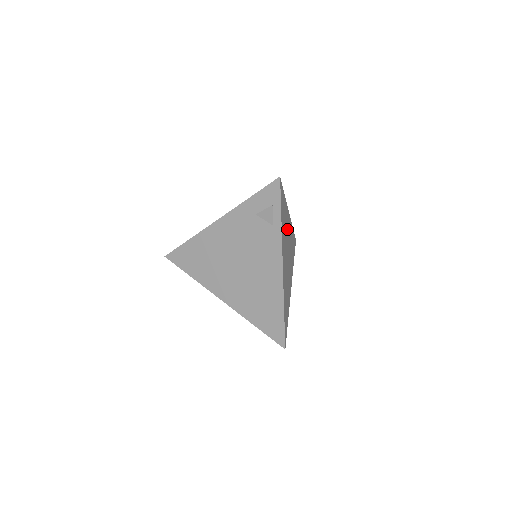
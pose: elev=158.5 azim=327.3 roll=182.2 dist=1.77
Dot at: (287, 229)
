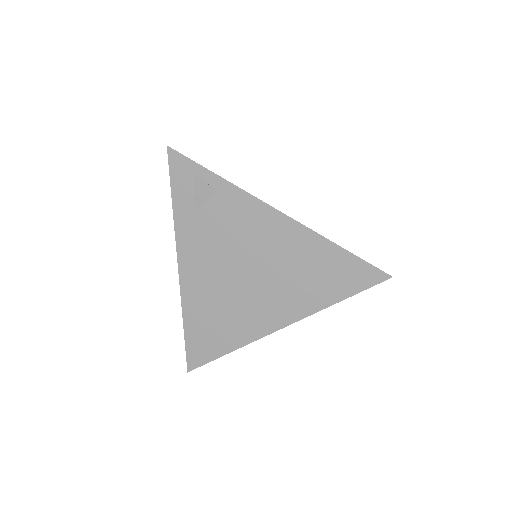
Dot at: occluded
